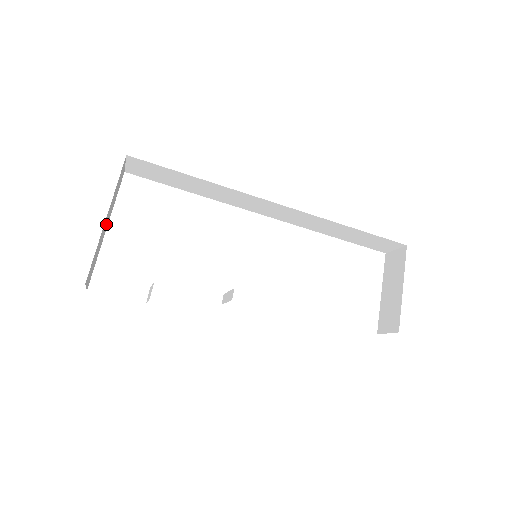
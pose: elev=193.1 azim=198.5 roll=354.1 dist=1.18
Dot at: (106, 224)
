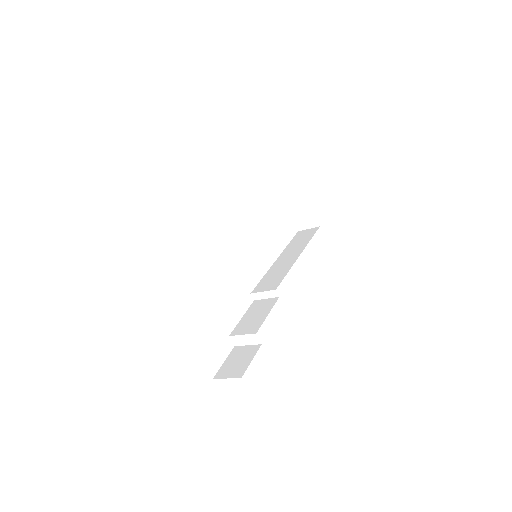
Dot at: occluded
